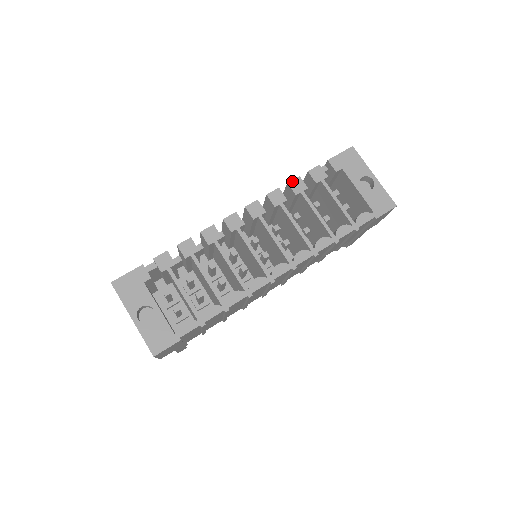
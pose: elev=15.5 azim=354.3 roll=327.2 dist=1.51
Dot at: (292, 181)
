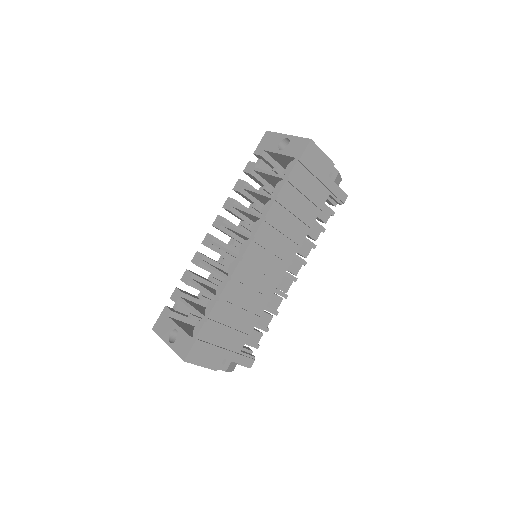
Dot at: (235, 186)
